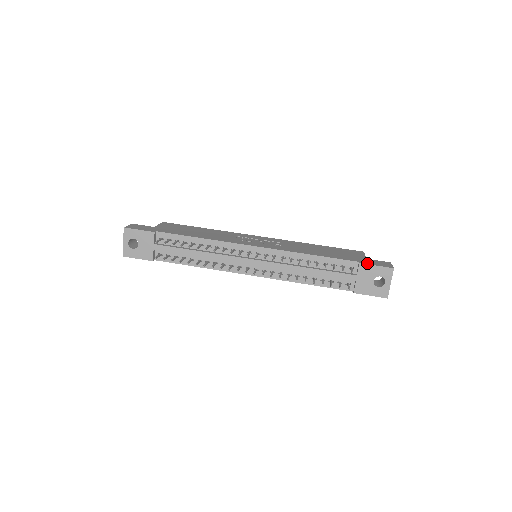
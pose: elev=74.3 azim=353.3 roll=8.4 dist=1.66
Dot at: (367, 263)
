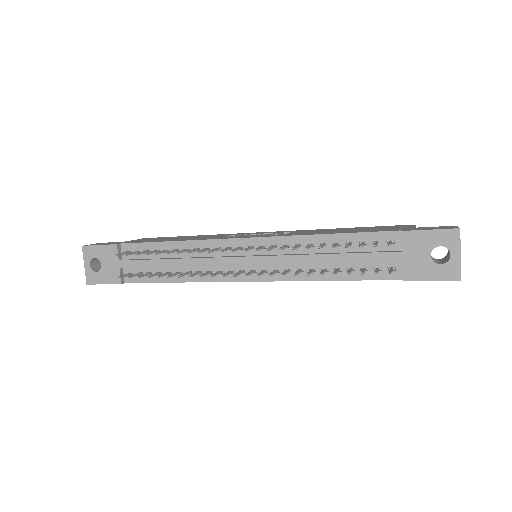
Dot at: (414, 229)
